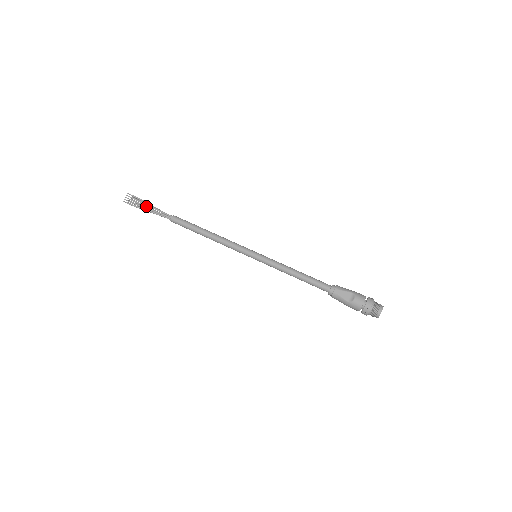
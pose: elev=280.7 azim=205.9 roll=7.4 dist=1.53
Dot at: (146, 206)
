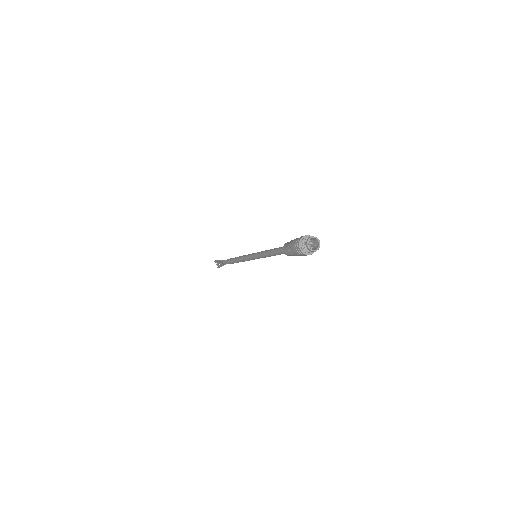
Dot at: (221, 263)
